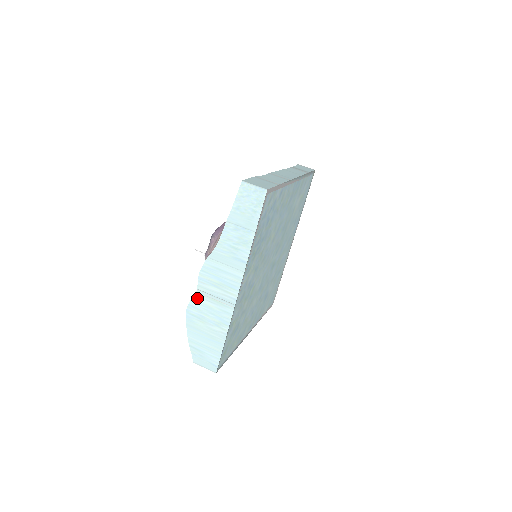
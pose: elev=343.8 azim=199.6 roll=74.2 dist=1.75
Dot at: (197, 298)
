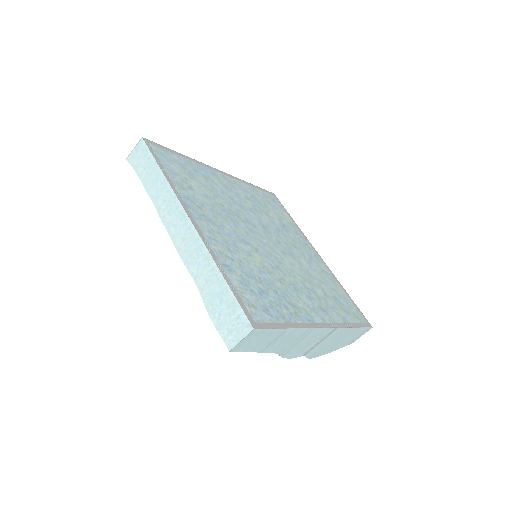
Dot at: (309, 354)
